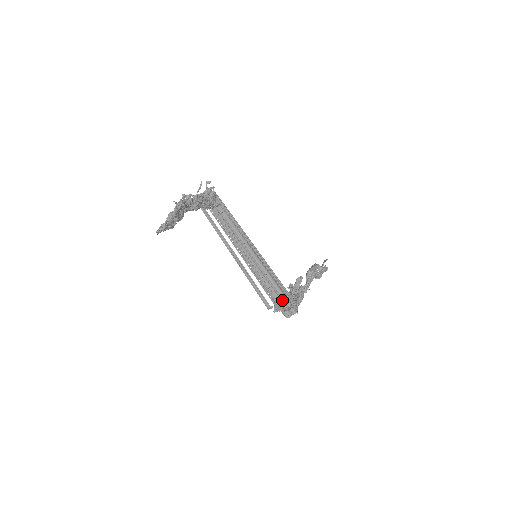
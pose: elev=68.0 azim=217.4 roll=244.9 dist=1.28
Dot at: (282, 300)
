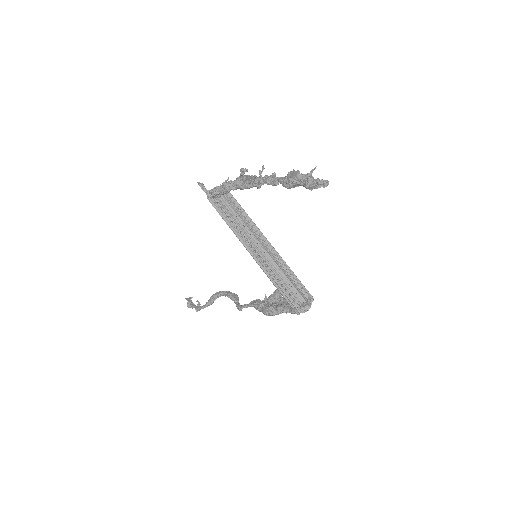
Dot at: (295, 298)
